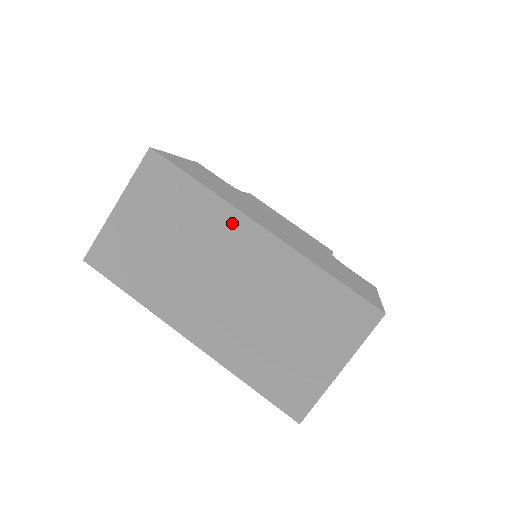
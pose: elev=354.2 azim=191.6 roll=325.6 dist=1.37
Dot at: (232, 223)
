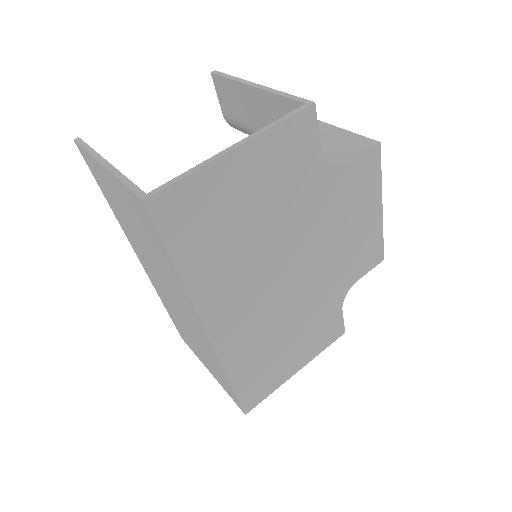
Dot at: (188, 304)
